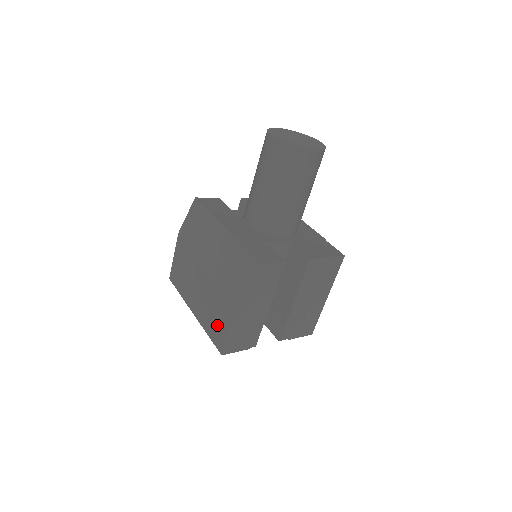
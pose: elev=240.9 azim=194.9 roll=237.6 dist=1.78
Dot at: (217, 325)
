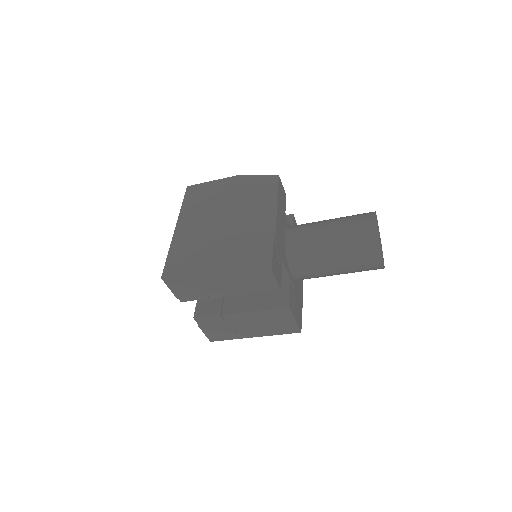
Dot at: (186, 258)
